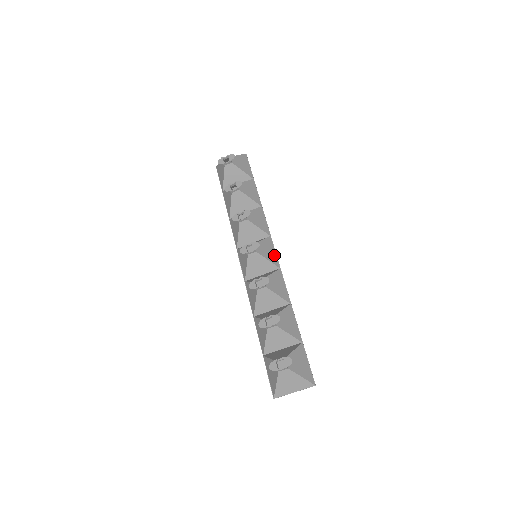
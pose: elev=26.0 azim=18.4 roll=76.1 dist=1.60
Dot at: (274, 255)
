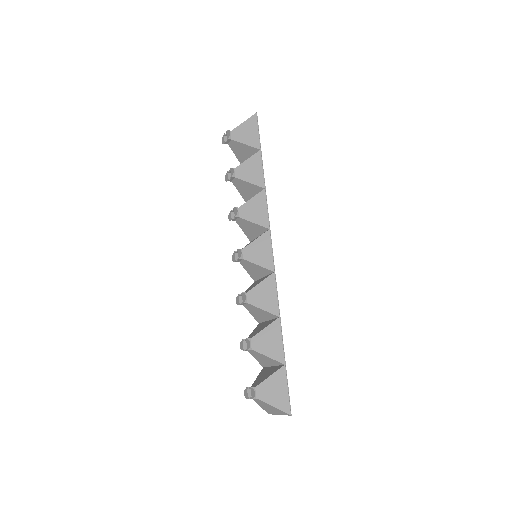
Dot at: (269, 255)
